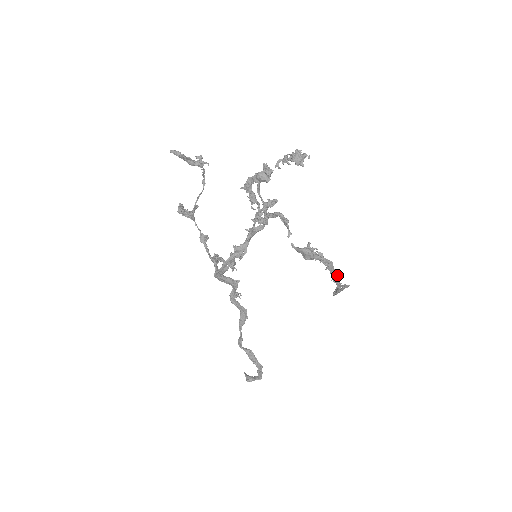
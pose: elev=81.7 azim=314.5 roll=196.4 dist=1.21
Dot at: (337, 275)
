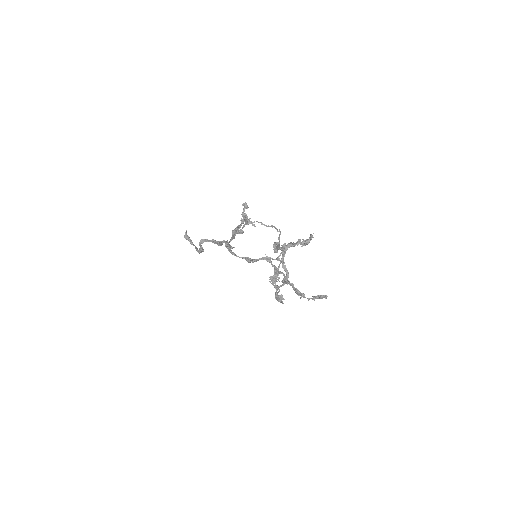
Dot at: occluded
